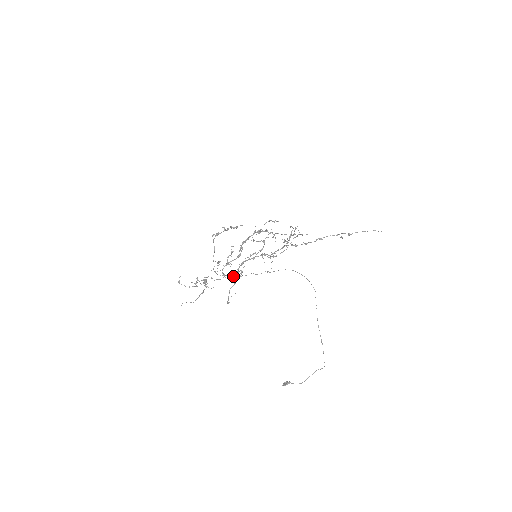
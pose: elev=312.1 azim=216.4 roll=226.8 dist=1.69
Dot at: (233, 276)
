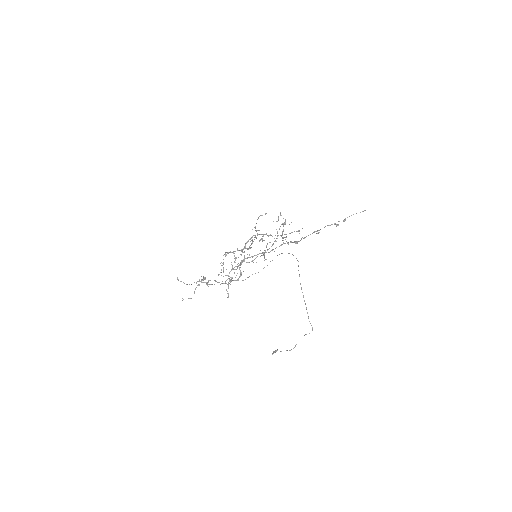
Dot at: (237, 279)
